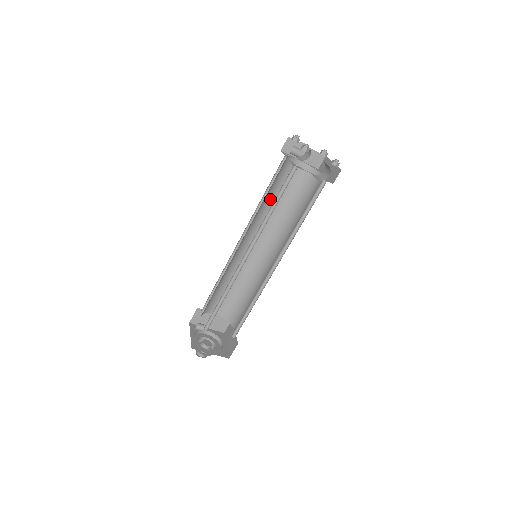
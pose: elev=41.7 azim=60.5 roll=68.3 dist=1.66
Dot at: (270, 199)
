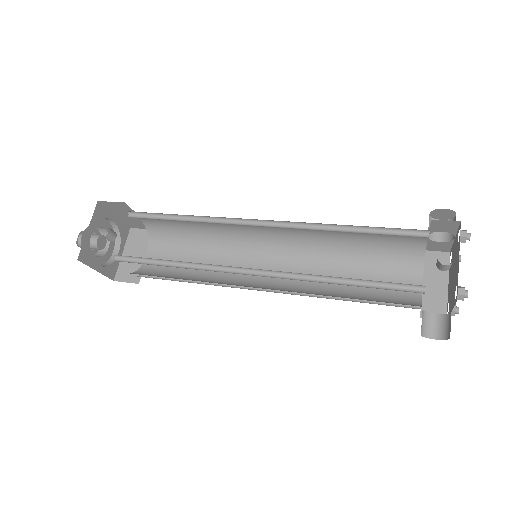
Dot at: occluded
